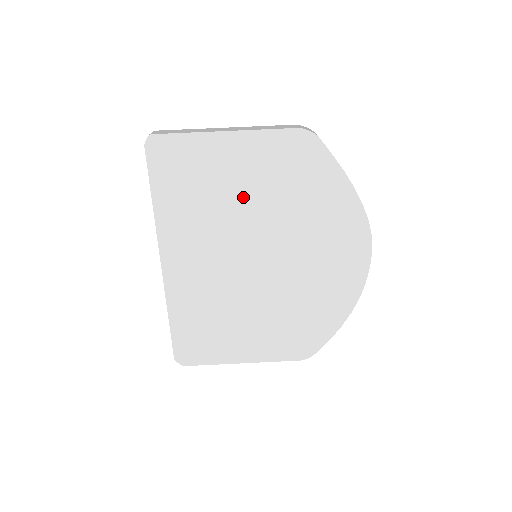
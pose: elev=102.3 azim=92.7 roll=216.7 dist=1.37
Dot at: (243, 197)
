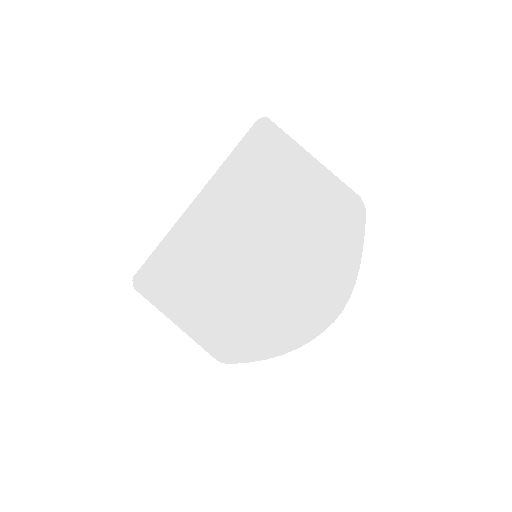
Dot at: (286, 207)
